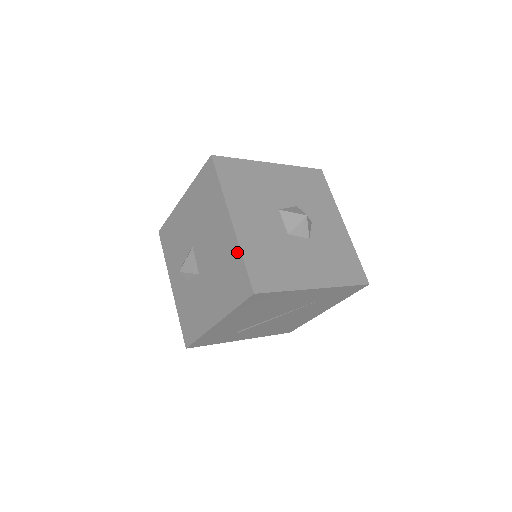
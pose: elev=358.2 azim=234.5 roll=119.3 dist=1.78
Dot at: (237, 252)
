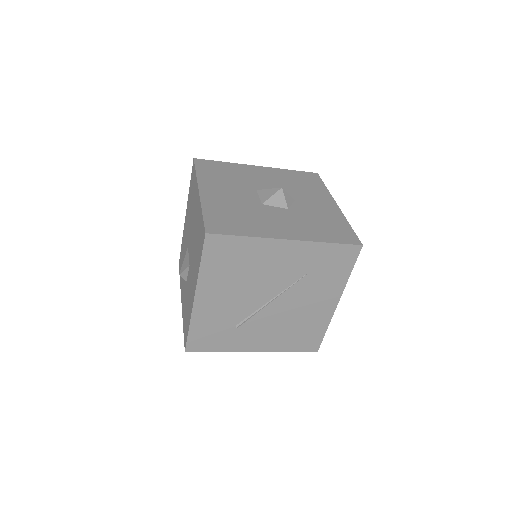
Dot at: (200, 212)
